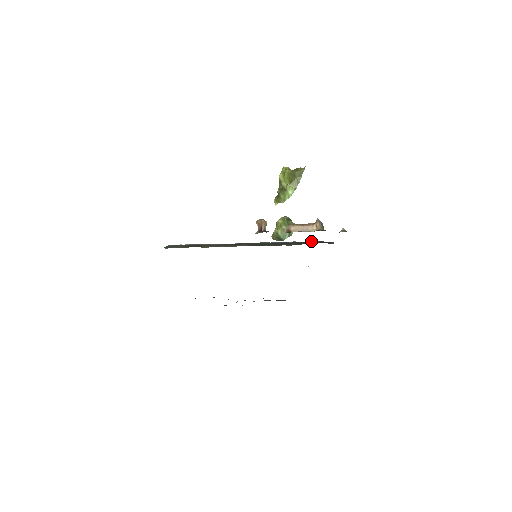
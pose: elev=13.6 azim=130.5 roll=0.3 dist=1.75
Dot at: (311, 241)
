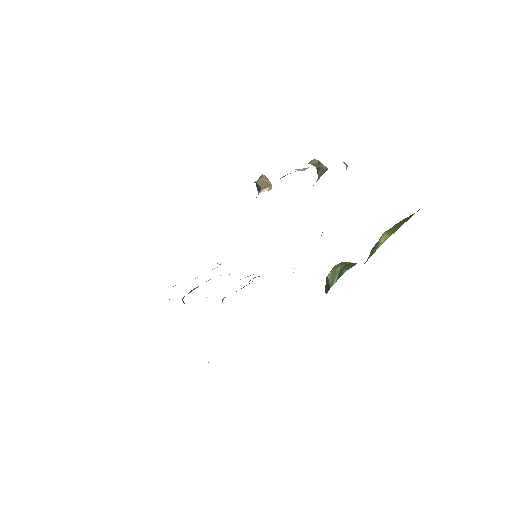
Dot at: occluded
